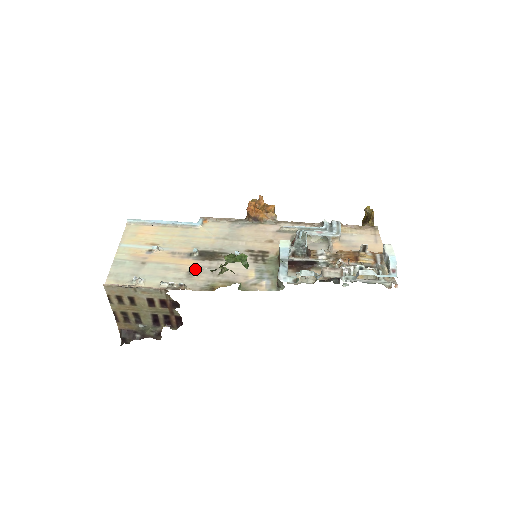
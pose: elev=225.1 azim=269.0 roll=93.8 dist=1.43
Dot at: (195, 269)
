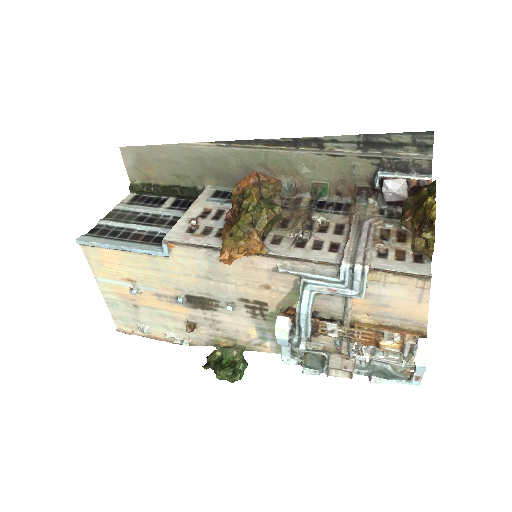
Dot at: (191, 331)
